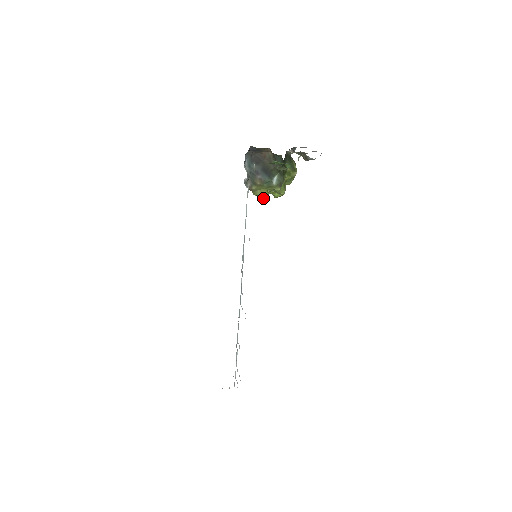
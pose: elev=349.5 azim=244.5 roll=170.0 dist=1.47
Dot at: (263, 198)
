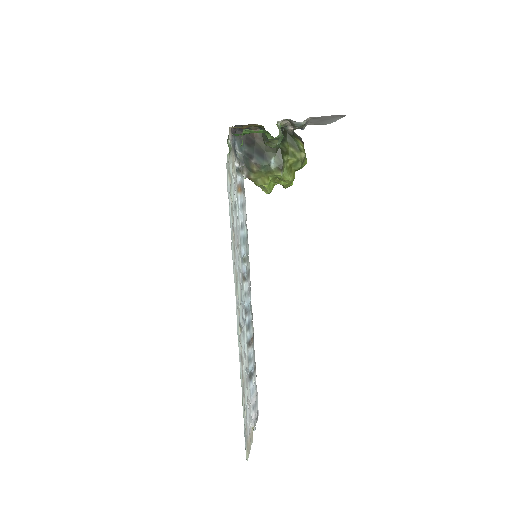
Dot at: (267, 188)
